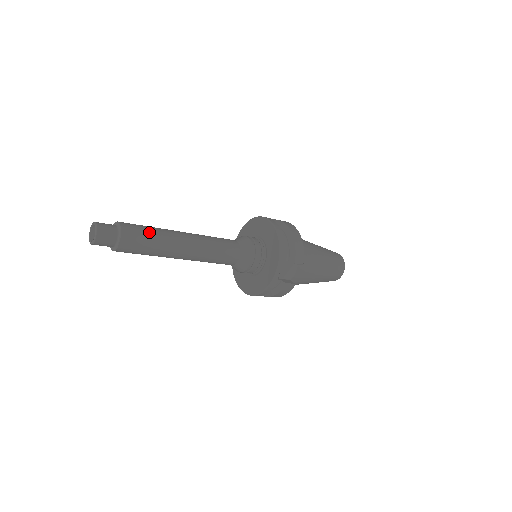
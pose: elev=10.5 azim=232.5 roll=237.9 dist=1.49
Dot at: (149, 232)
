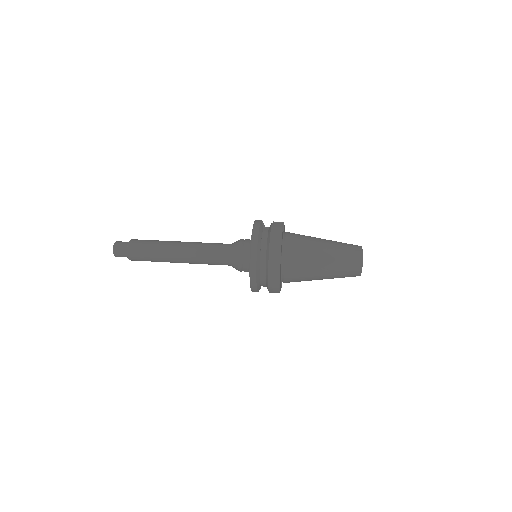
Dot at: (149, 258)
